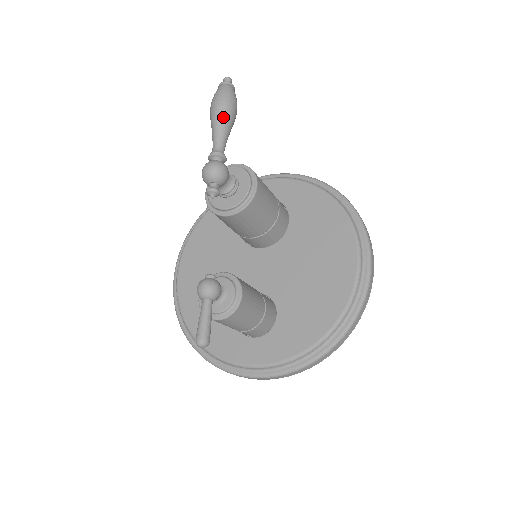
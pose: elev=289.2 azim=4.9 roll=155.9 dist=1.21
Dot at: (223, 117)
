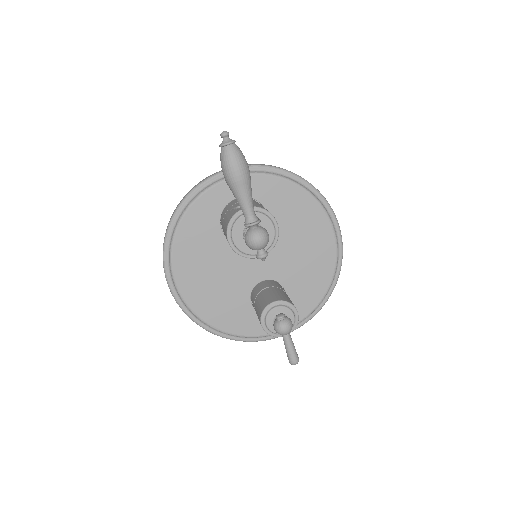
Dot at: (247, 185)
